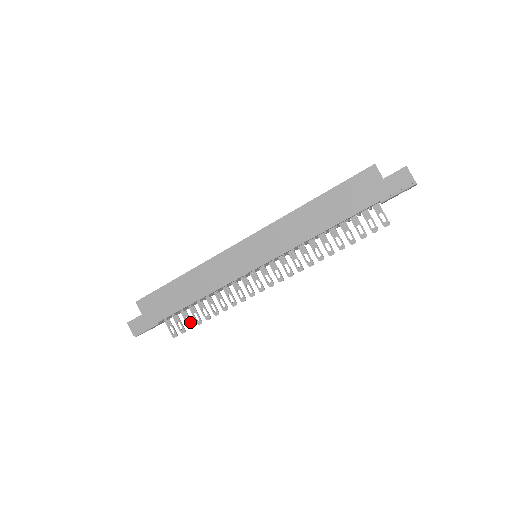
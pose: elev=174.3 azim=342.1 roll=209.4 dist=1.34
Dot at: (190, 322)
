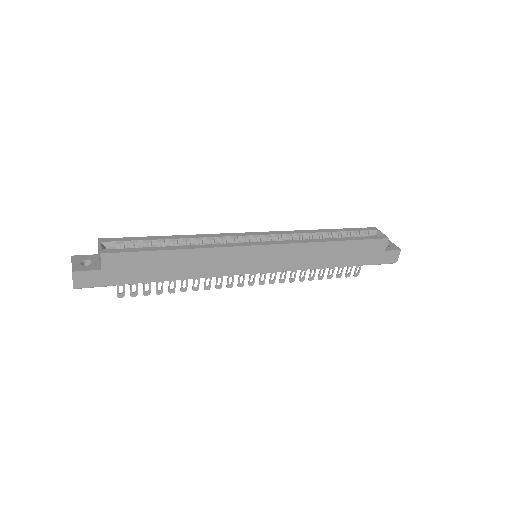
Dot at: (149, 289)
